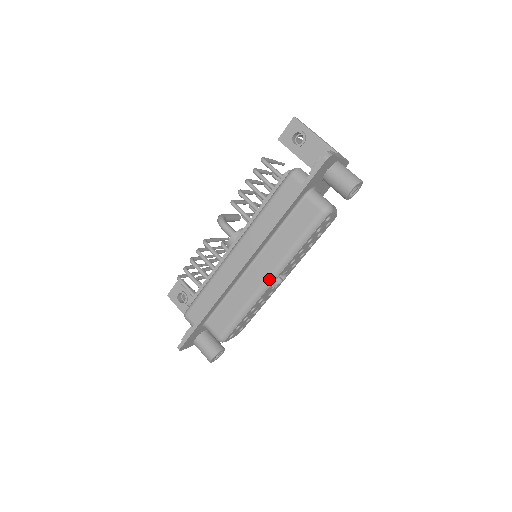
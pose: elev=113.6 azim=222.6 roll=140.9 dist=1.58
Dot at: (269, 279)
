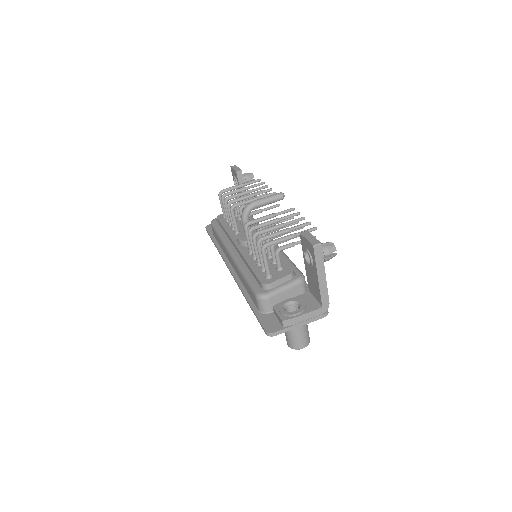
Dot at: occluded
